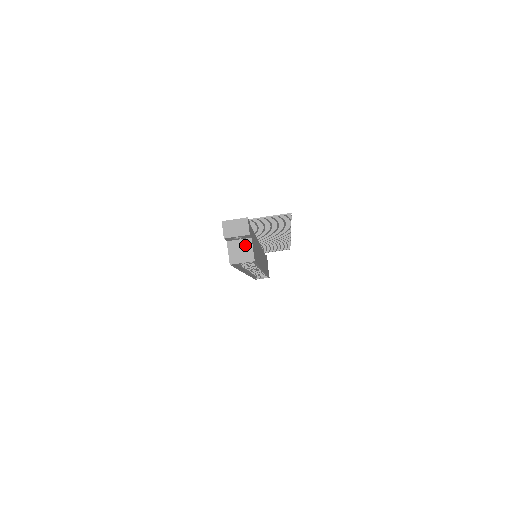
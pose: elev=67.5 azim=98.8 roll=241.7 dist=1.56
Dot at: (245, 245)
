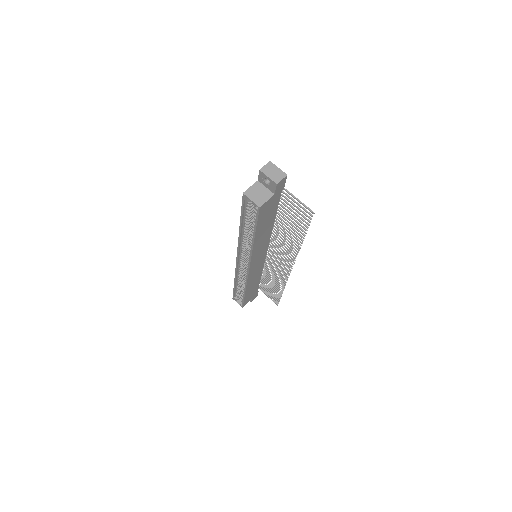
Dot at: (266, 194)
